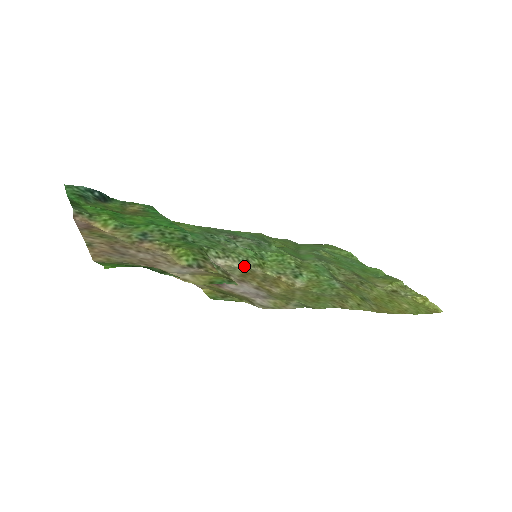
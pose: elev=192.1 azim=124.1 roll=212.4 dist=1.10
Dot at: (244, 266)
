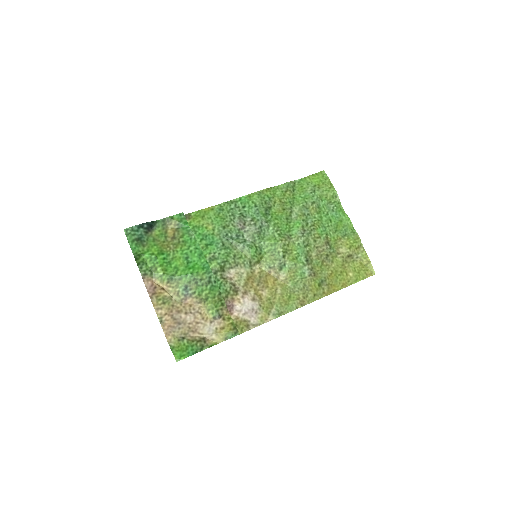
Dot at: (247, 269)
